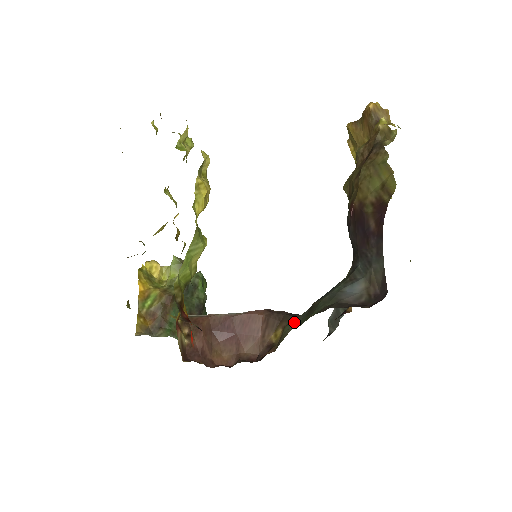
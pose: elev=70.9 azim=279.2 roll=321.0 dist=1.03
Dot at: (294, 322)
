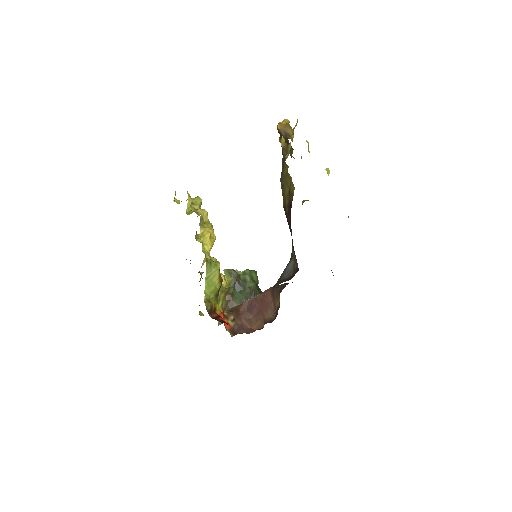
Dot at: occluded
